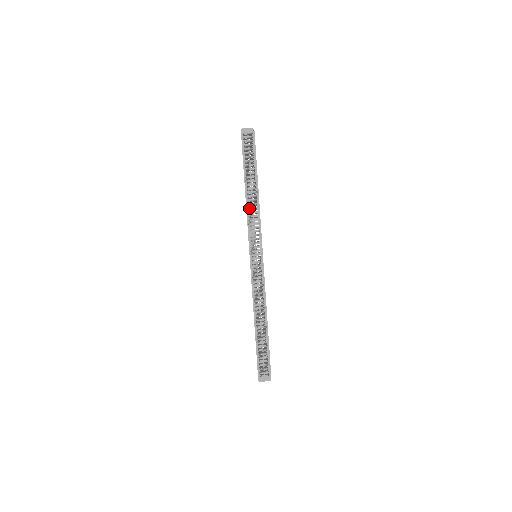
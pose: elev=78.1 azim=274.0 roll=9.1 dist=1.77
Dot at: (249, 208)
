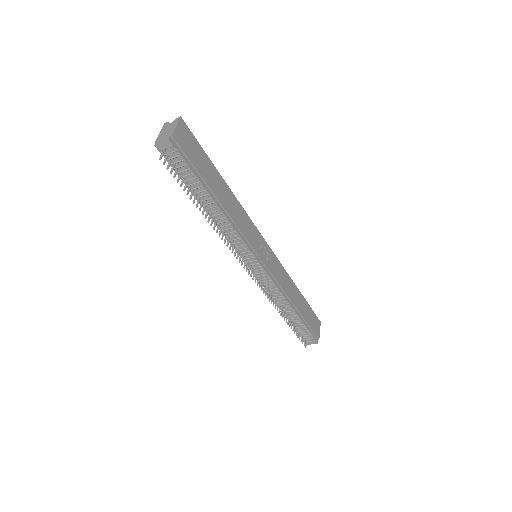
Dot at: (220, 227)
